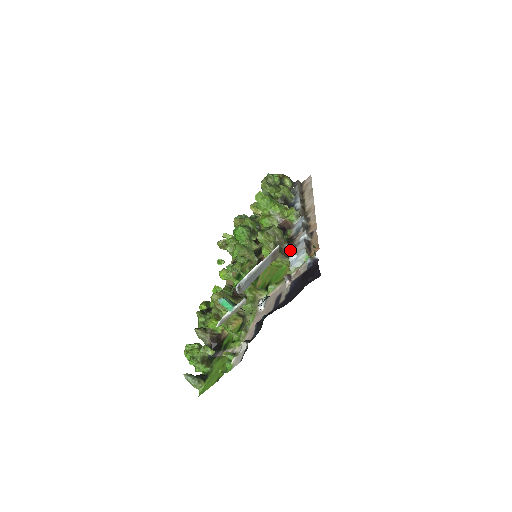
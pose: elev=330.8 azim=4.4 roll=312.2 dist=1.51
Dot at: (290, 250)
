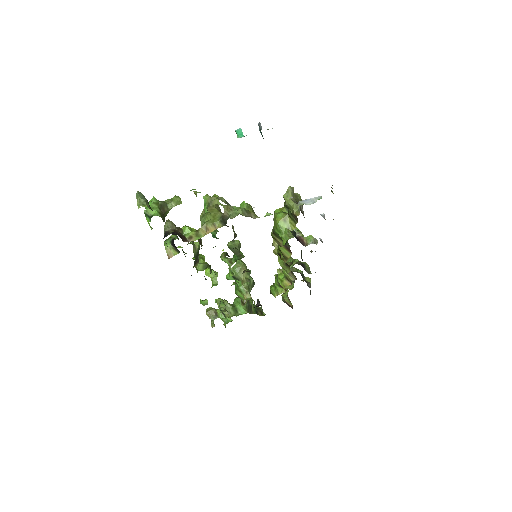
Dot at: (303, 214)
